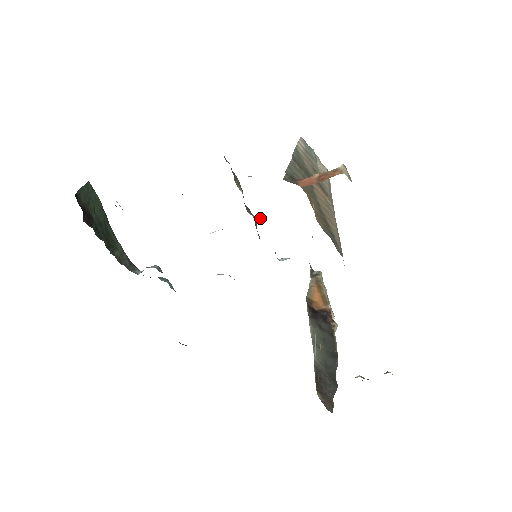
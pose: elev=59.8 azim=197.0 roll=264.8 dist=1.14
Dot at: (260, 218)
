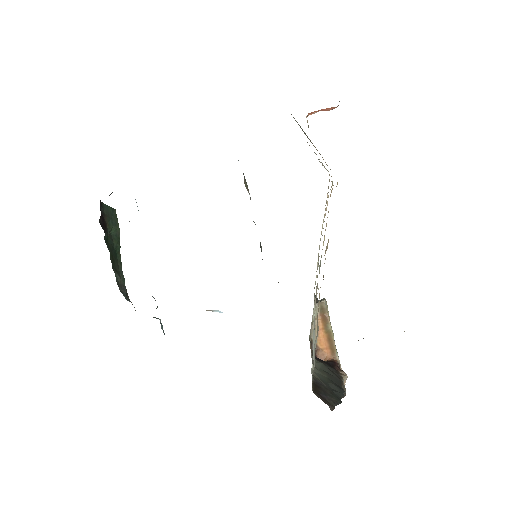
Dot at: occluded
